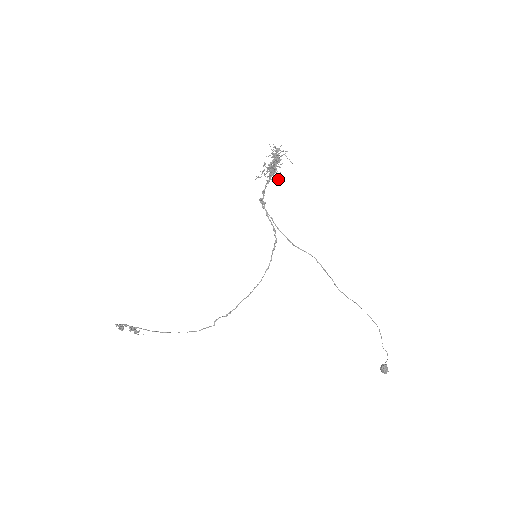
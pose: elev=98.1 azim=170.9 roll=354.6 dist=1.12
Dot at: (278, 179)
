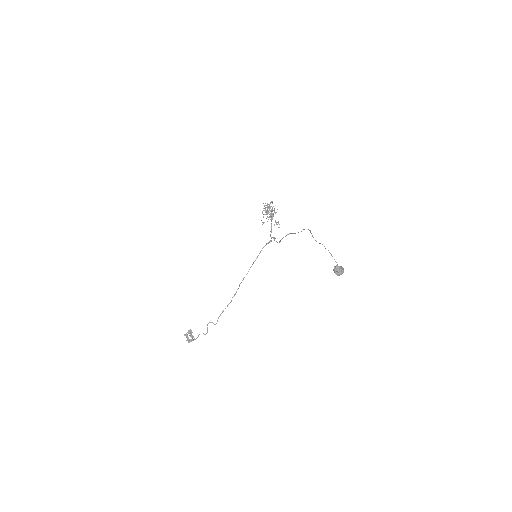
Dot at: occluded
